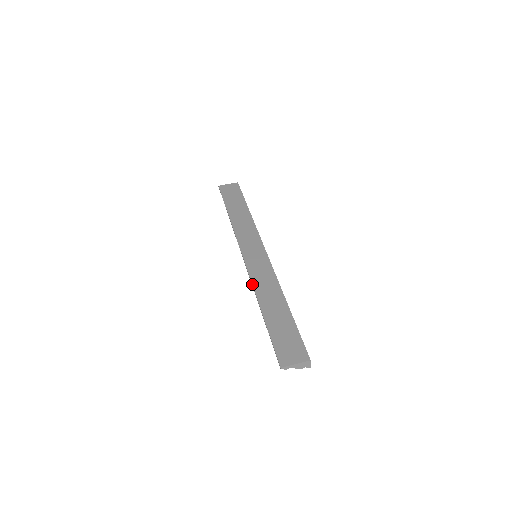
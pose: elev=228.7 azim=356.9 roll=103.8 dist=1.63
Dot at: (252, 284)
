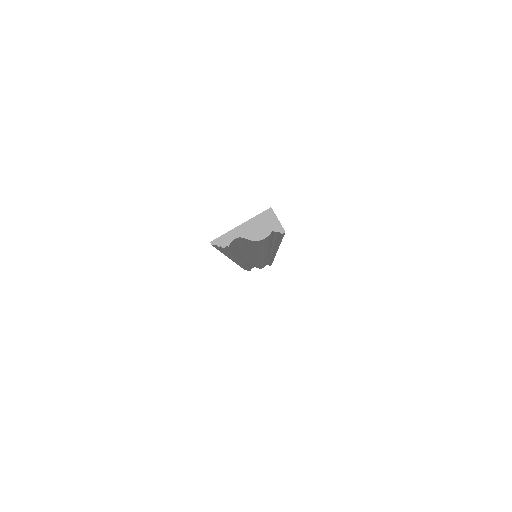
Dot at: occluded
